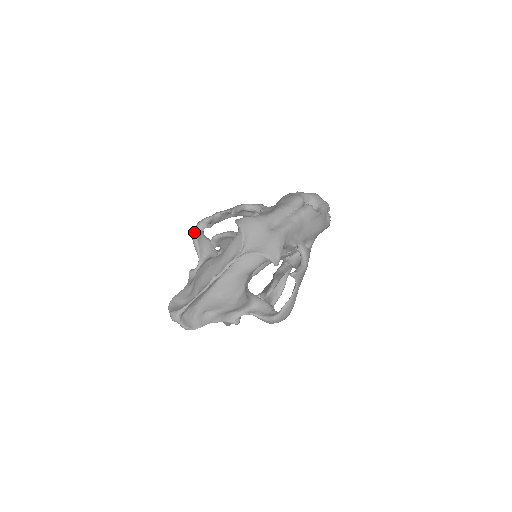
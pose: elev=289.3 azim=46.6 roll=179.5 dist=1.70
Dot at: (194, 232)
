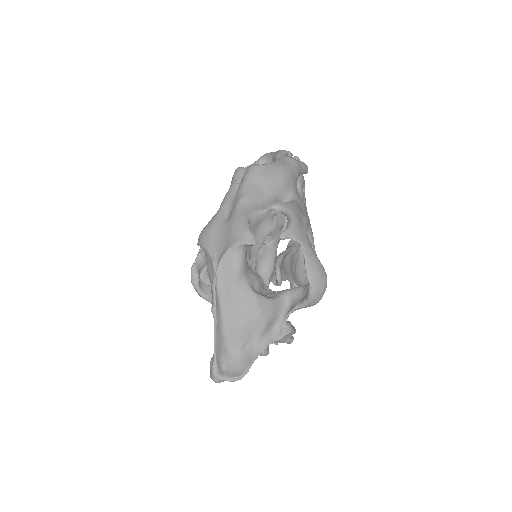
Dot at: occluded
